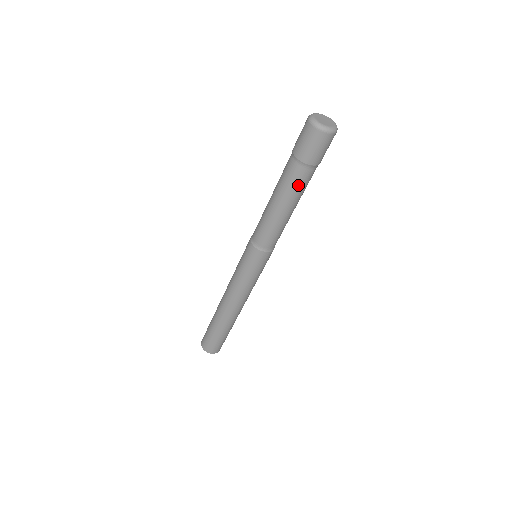
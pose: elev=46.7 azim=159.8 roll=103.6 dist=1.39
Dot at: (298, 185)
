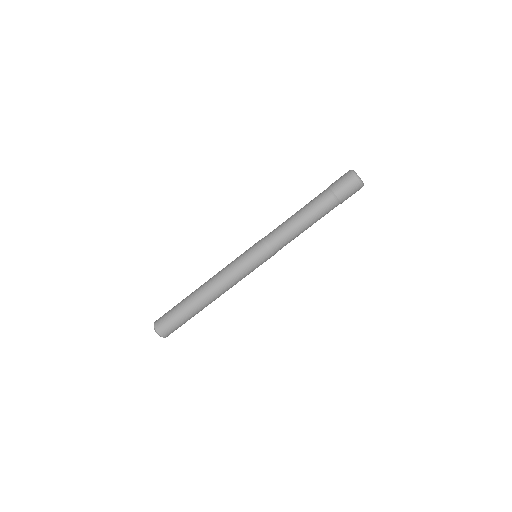
Dot at: (326, 213)
